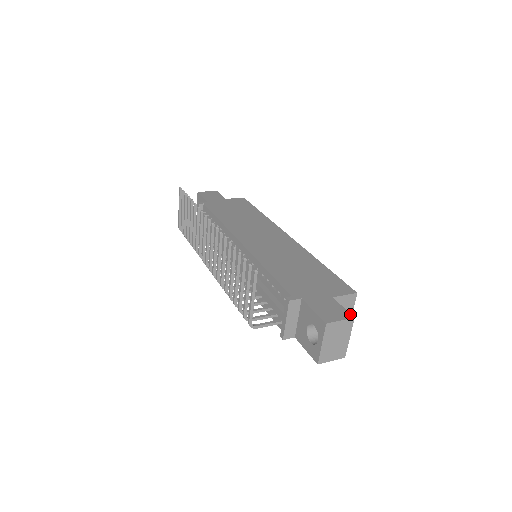
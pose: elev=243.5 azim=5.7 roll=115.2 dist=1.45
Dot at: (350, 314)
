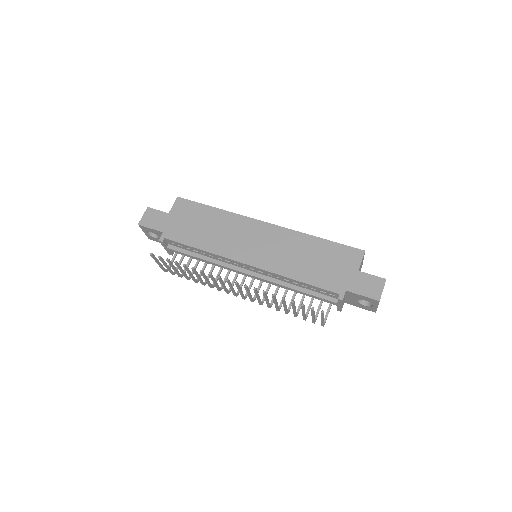
Dot at: (382, 278)
